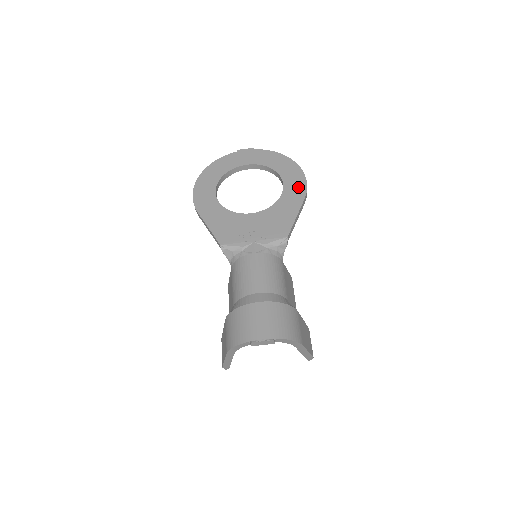
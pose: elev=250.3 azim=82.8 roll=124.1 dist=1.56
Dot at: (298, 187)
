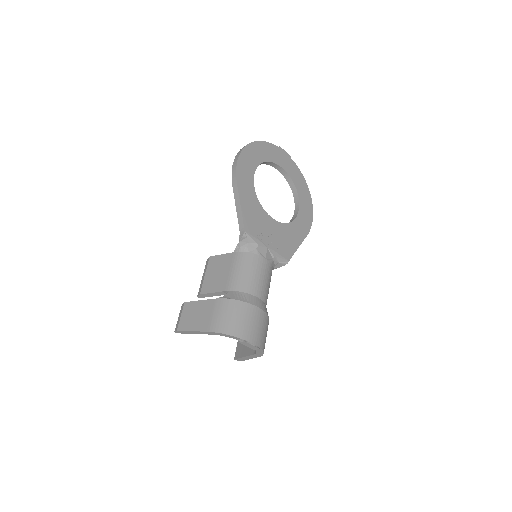
Dot at: (307, 221)
